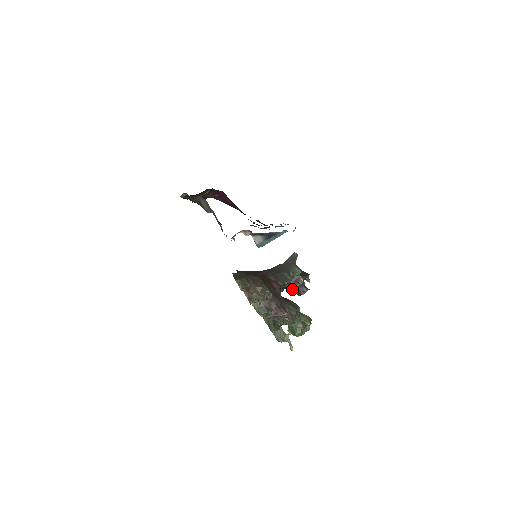
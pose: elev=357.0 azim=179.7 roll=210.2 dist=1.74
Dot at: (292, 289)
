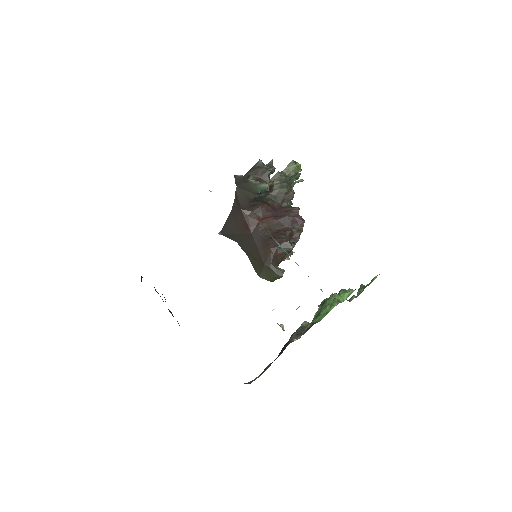
Dot at: occluded
